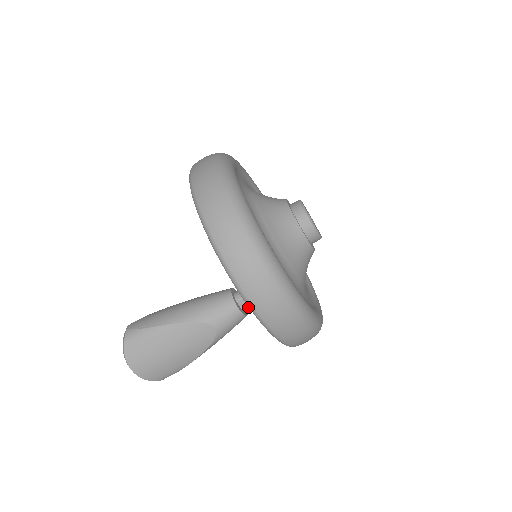
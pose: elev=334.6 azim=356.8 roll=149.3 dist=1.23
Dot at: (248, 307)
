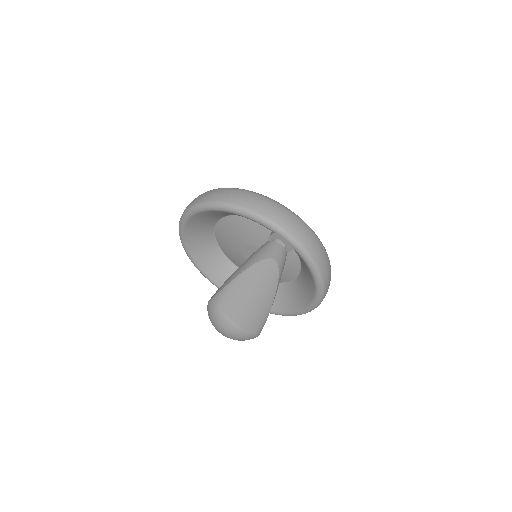
Dot at: (284, 246)
